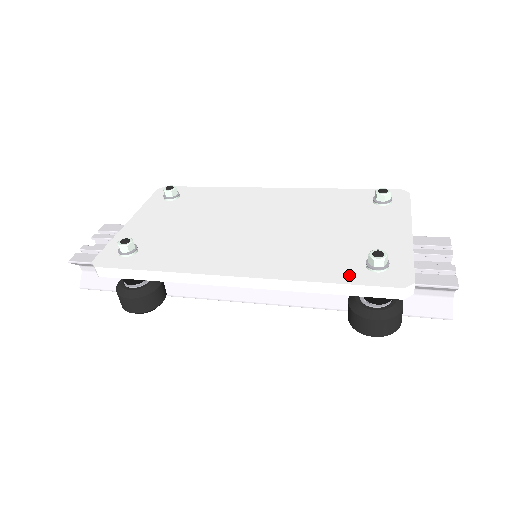
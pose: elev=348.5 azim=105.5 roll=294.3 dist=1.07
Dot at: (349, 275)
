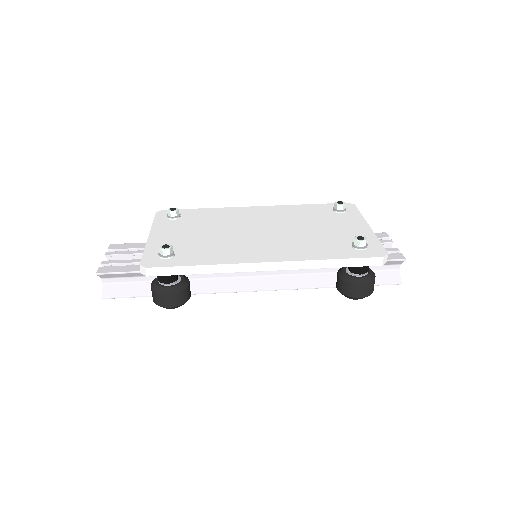
Dot at: (345, 253)
